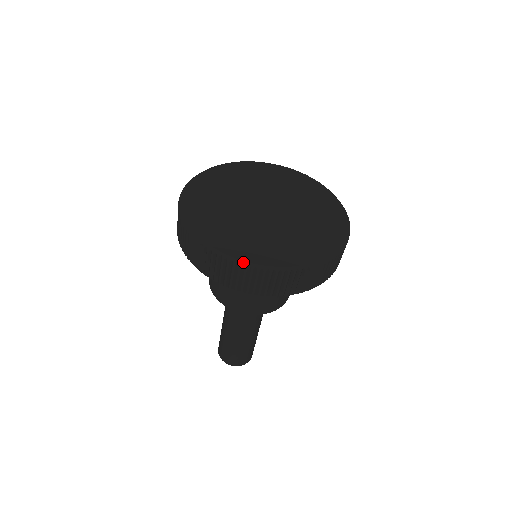
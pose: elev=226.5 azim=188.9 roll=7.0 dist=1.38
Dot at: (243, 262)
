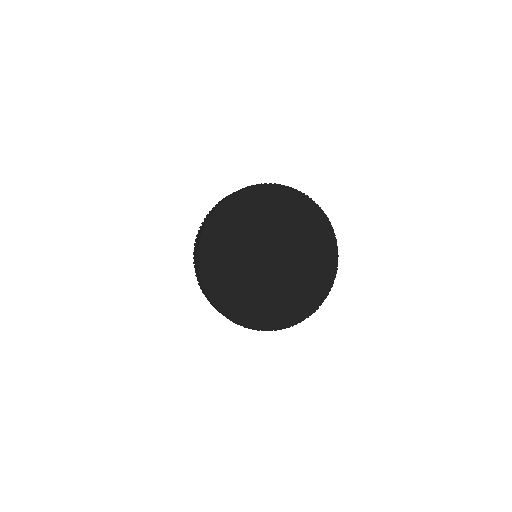
Dot at: (256, 329)
